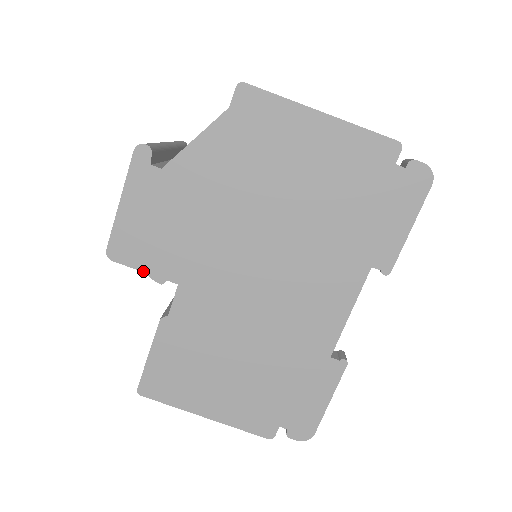
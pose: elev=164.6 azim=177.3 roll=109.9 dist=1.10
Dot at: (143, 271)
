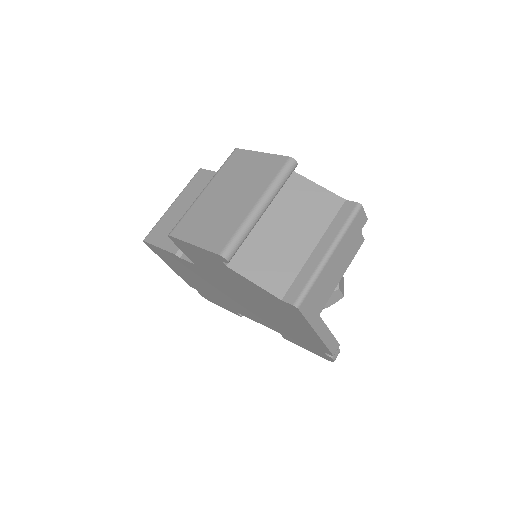
Dot at: (182, 251)
